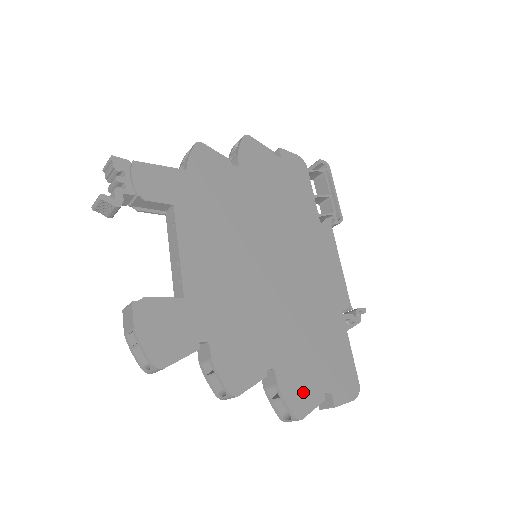
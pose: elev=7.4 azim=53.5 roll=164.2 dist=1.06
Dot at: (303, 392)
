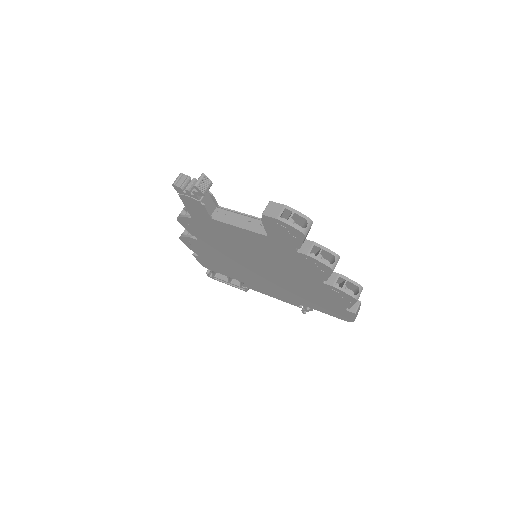
Dot at: (347, 286)
